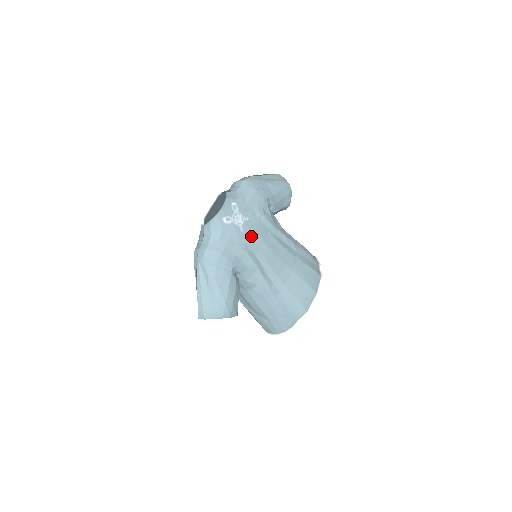
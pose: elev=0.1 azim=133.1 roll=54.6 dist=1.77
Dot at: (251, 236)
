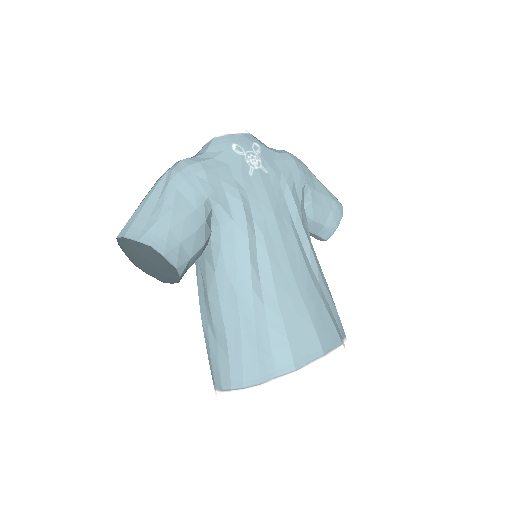
Dot at: (260, 191)
